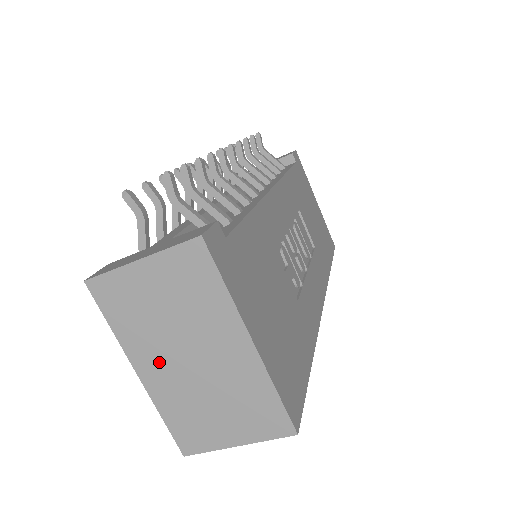
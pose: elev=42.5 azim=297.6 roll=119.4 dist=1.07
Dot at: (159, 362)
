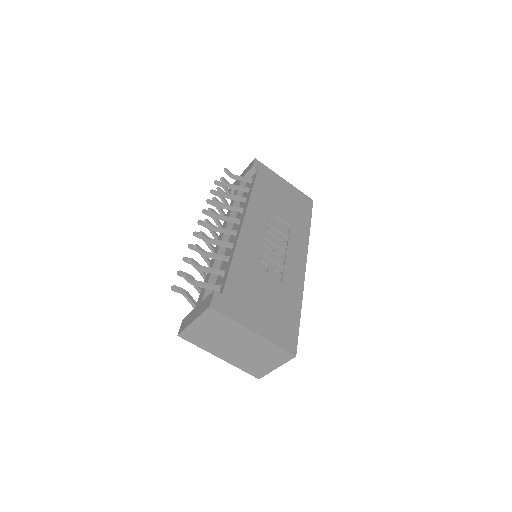
Dot at: (225, 351)
